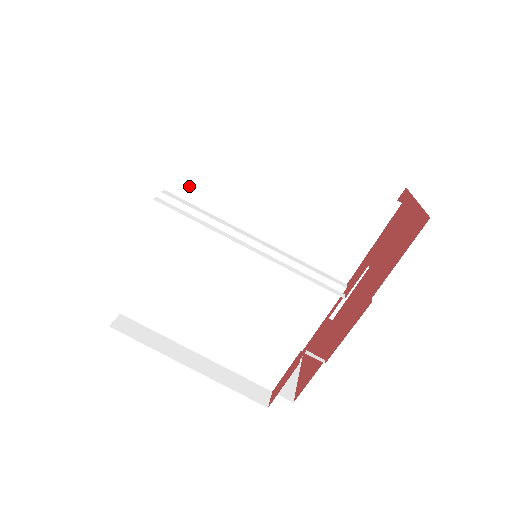
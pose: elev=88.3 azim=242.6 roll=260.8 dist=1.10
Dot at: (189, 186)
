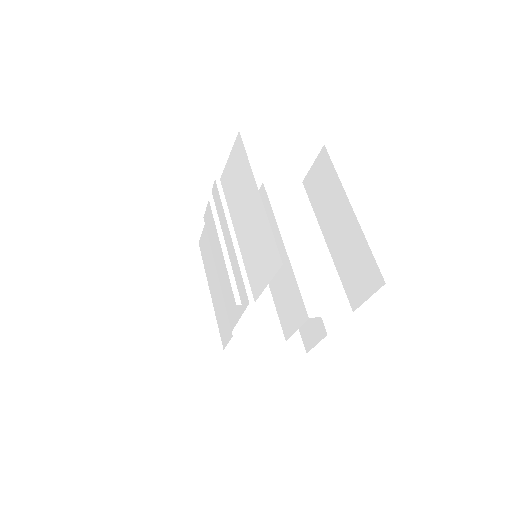
Dot at: (226, 184)
